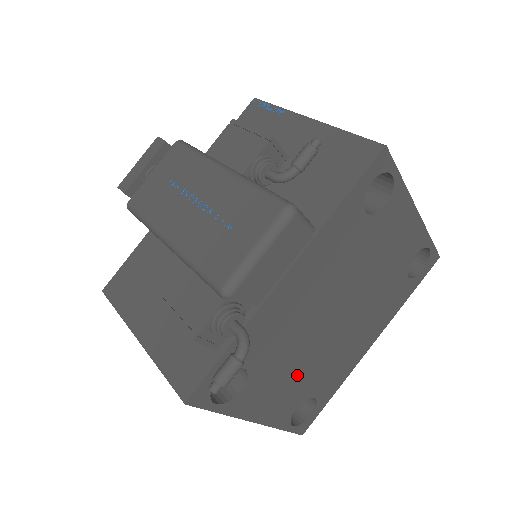
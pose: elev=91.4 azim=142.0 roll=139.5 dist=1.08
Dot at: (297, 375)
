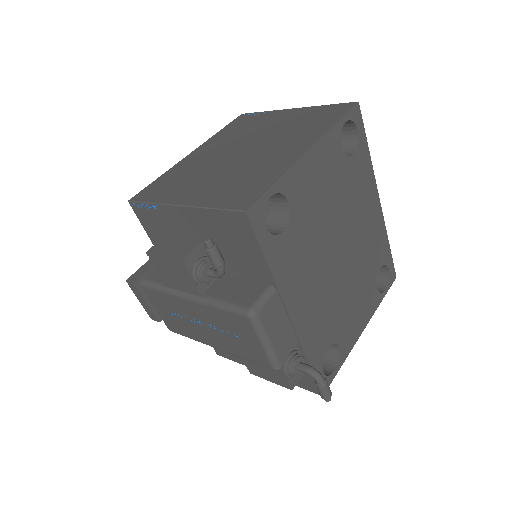
Dot at: (357, 292)
